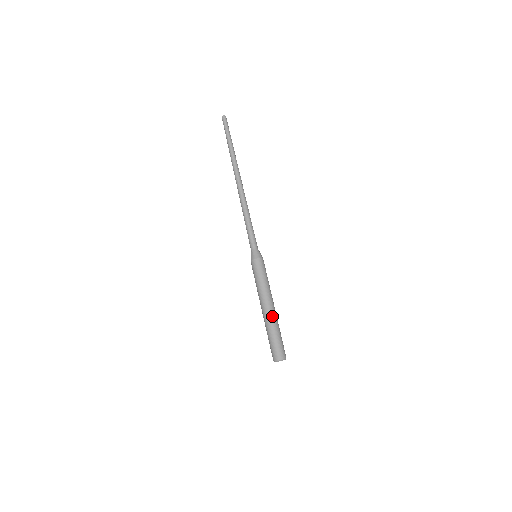
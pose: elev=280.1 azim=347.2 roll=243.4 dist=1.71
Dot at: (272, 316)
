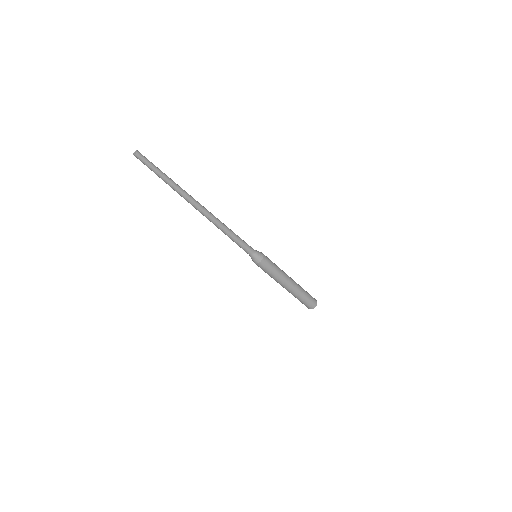
Dot at: (293, 290)
